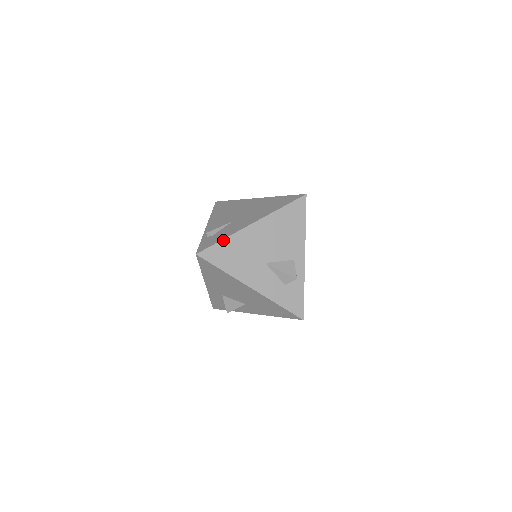
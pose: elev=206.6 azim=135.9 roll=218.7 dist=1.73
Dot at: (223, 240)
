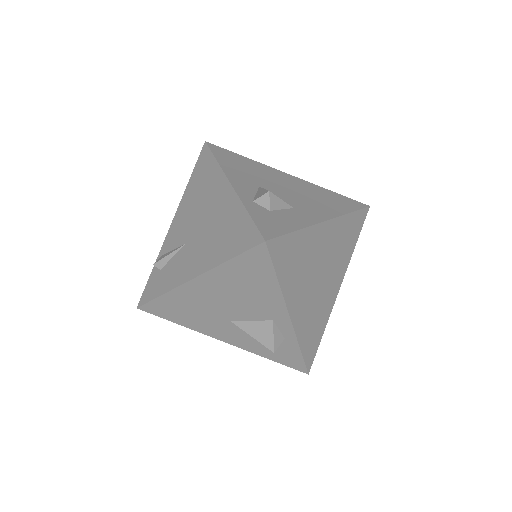
Dot at: (160, 296)
